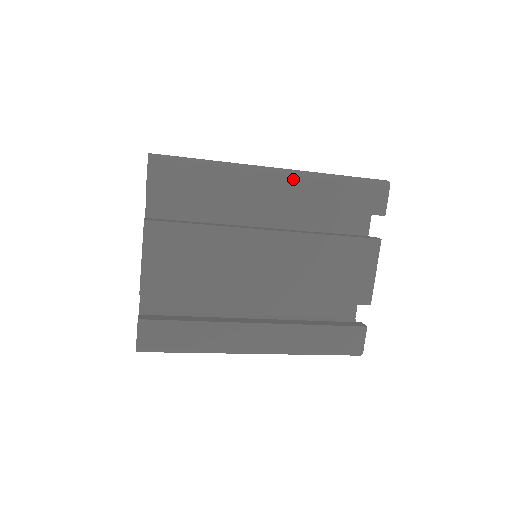
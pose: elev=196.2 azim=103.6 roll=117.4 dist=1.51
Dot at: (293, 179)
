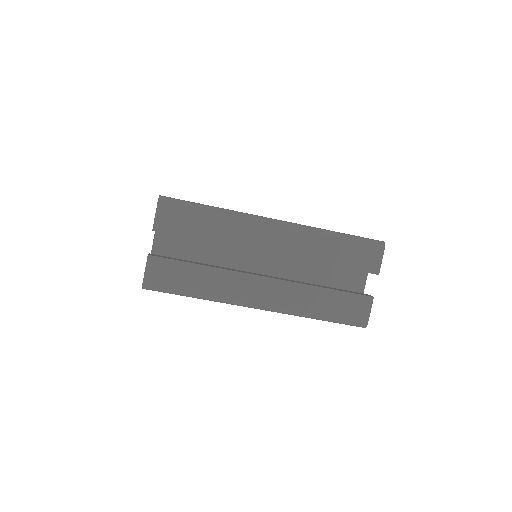
Dot at: occluded
